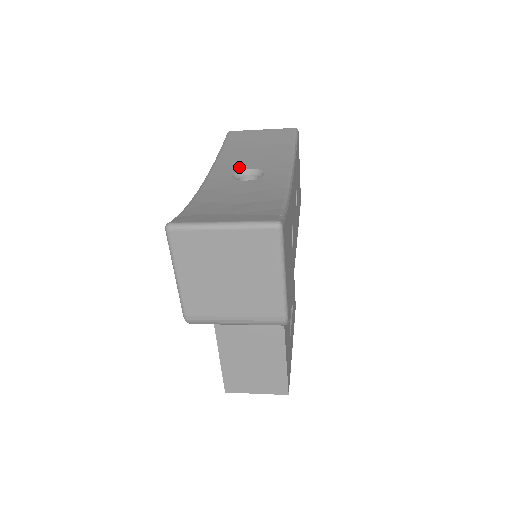
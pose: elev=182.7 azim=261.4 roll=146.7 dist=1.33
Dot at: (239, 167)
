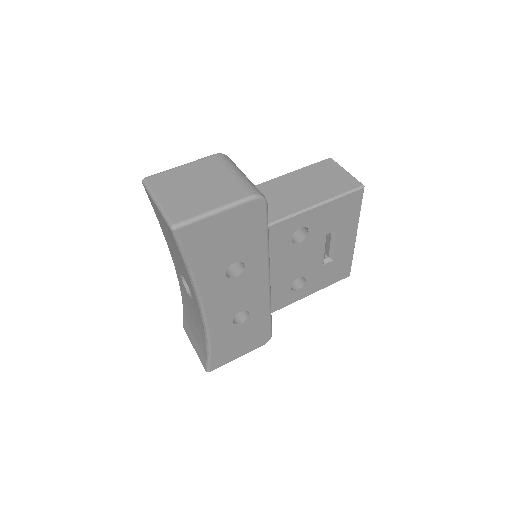
Dot at: (179, 269)
